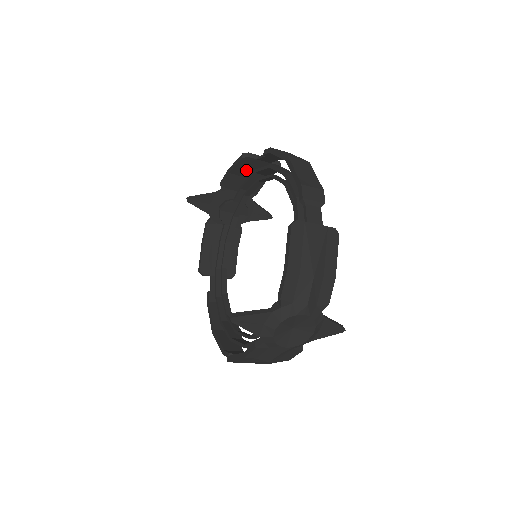
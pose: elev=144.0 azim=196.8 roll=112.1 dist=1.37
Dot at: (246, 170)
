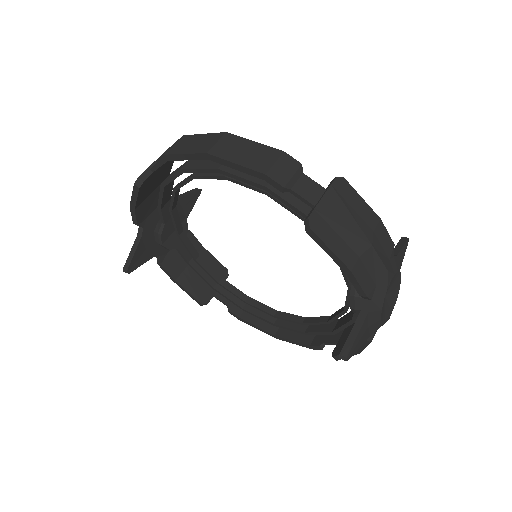
Dot at: (148, 190)
